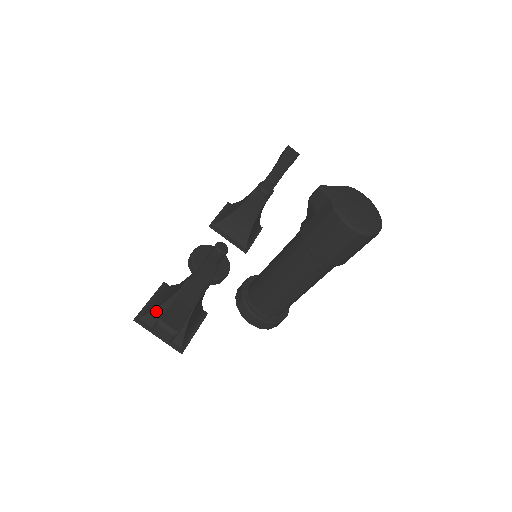
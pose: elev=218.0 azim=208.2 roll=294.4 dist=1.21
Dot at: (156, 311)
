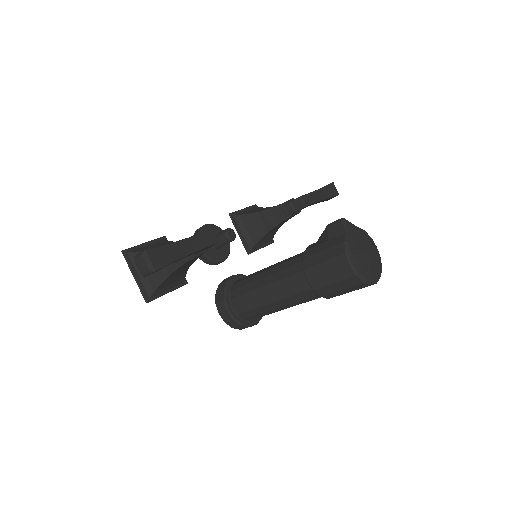
Dot at: occluded
